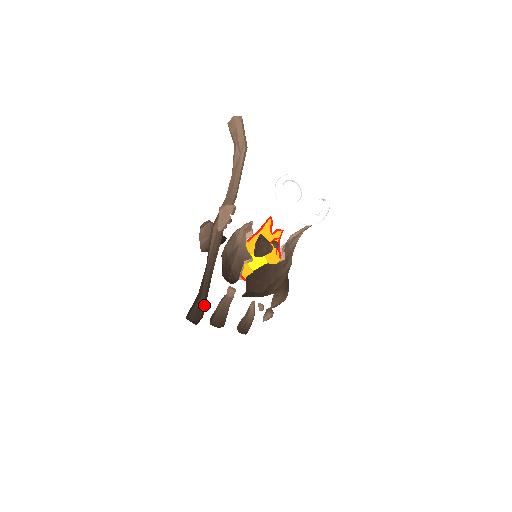
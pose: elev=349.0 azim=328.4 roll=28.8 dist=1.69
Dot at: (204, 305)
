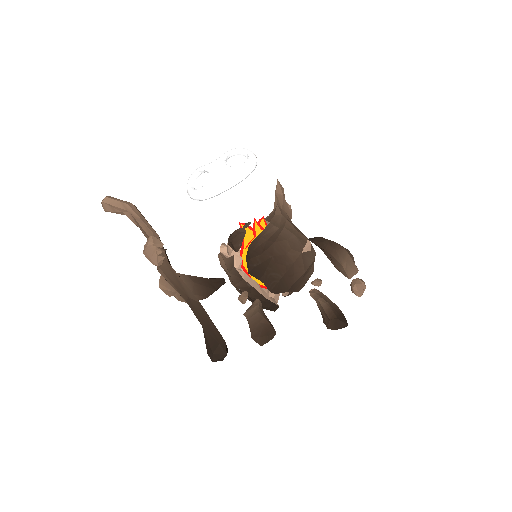
Dot at: (214, 331)
